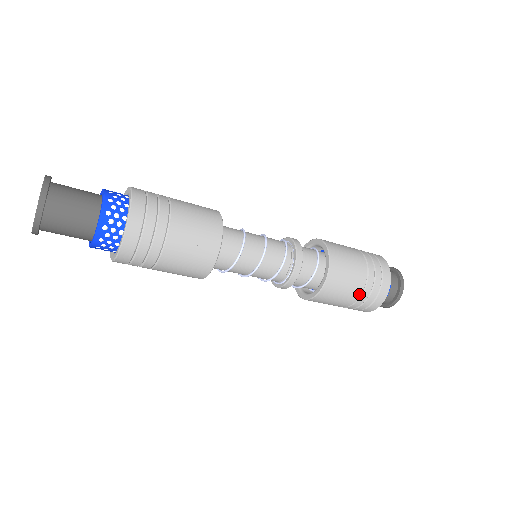
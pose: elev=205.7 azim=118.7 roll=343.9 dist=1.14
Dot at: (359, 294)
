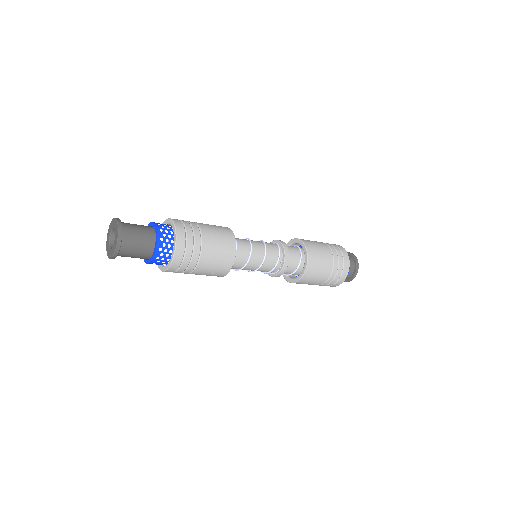
Dot at: occluded
